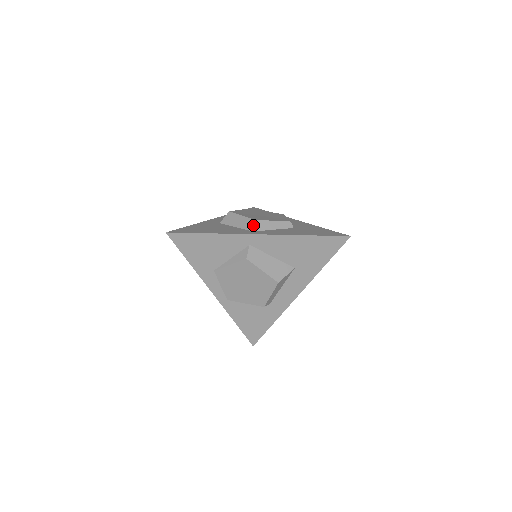
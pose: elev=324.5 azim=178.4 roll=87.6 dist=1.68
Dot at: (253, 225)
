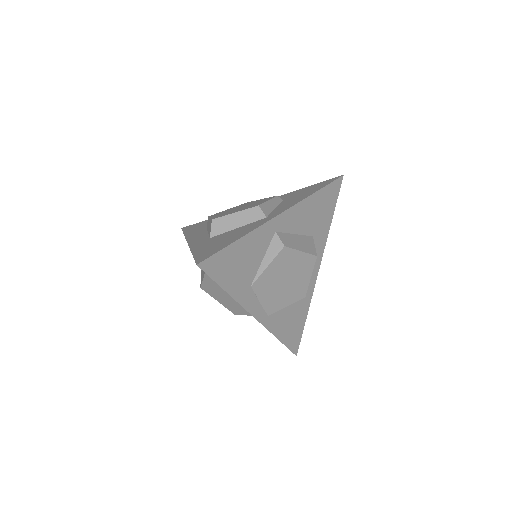
Dot at: (261, 211)
